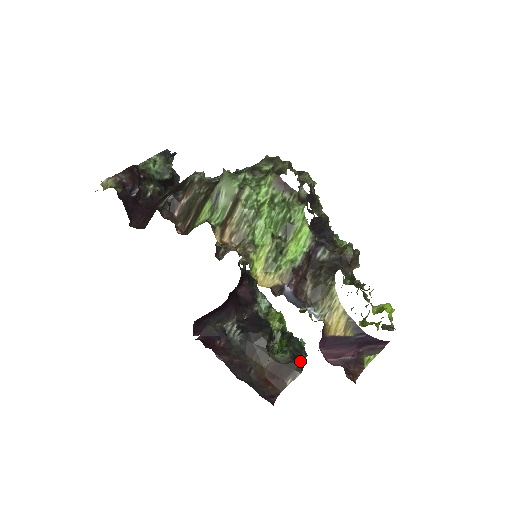
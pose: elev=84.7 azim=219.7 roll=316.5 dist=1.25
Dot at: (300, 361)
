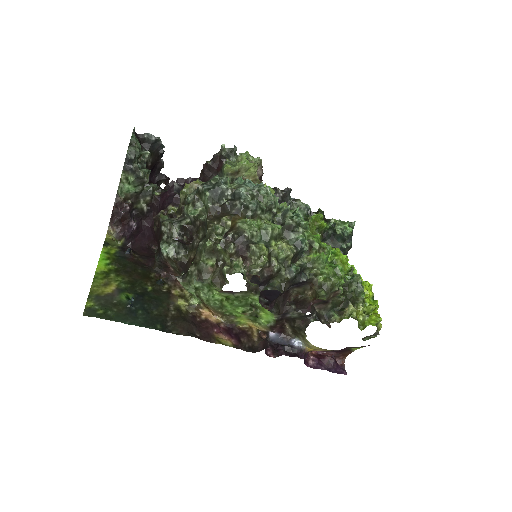
Dot at: occluded
